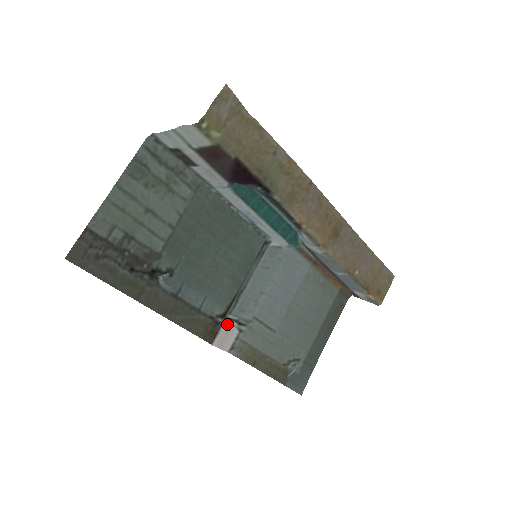
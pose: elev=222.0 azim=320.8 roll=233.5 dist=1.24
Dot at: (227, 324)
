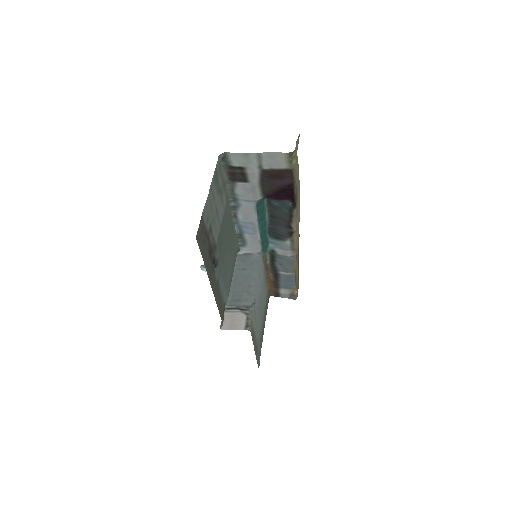
Dot at: (228, 312)
